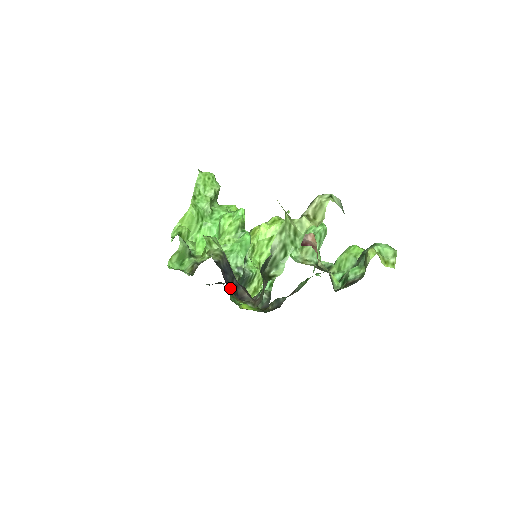
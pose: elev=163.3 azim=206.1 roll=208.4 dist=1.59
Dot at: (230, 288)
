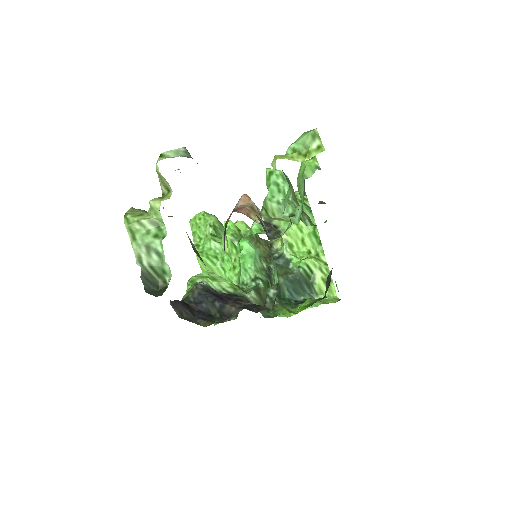
Dot at: (214, 315)
